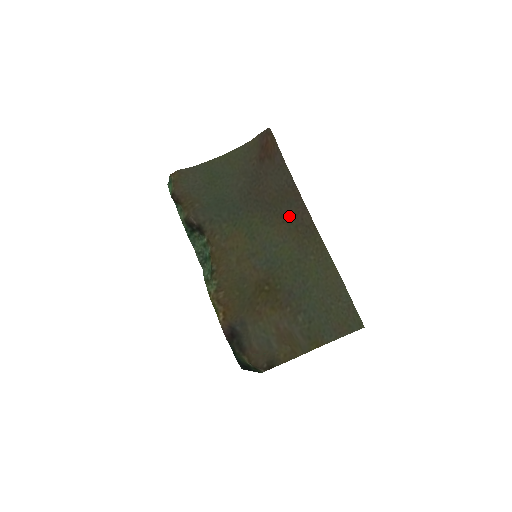
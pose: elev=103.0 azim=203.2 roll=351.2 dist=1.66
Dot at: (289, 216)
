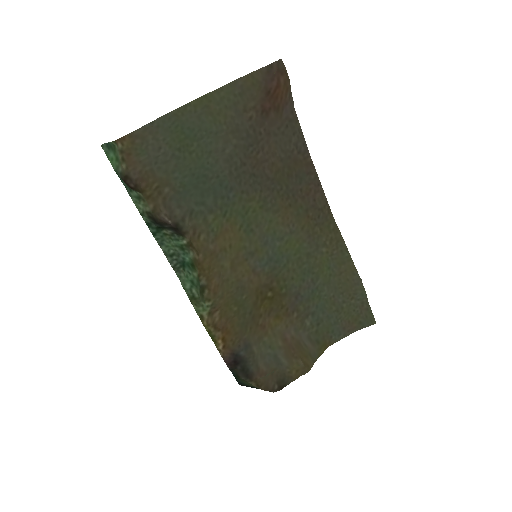
Dot at: (298, 196)
